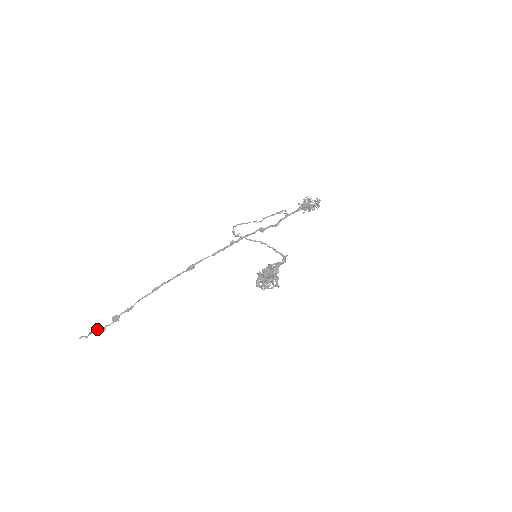
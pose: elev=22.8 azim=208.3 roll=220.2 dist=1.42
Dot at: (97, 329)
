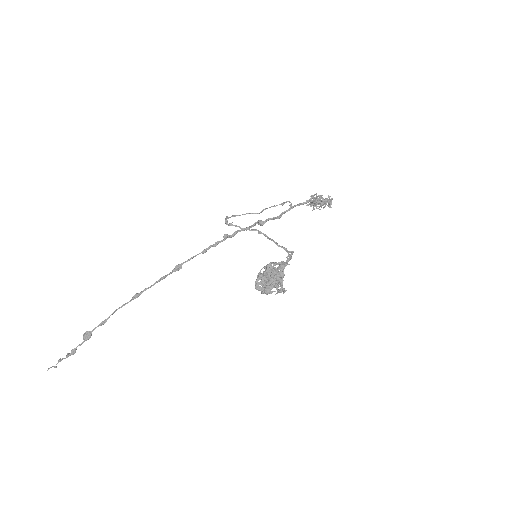
Dot at: occluded
